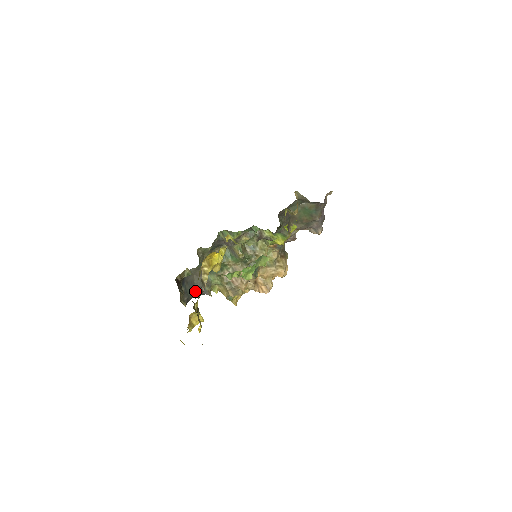
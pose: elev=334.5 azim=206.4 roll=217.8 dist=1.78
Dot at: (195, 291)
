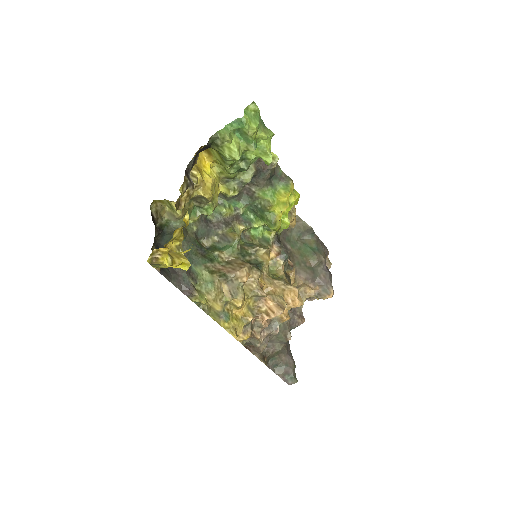
Dot at: (173, 276)
